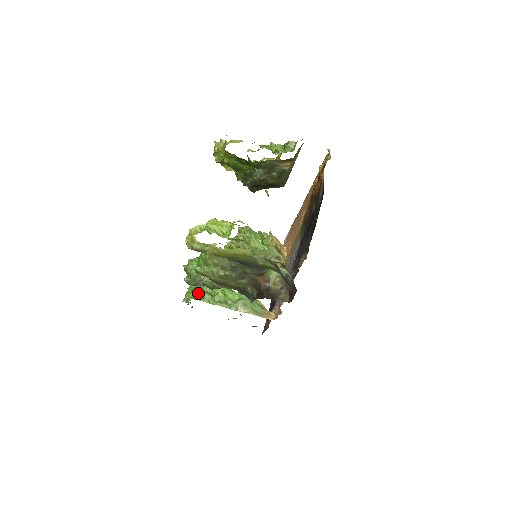
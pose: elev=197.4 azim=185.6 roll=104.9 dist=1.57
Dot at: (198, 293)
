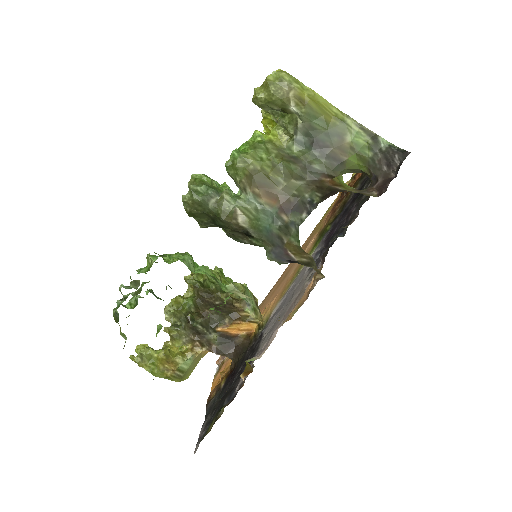
Dot at: (172, 256)
